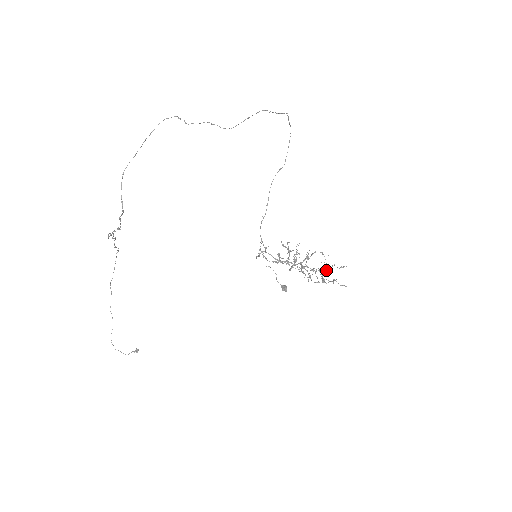
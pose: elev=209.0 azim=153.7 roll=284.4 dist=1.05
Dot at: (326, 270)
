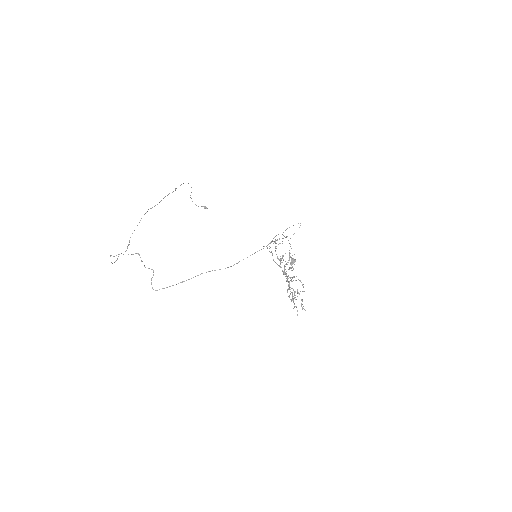
Dot at: occluded
